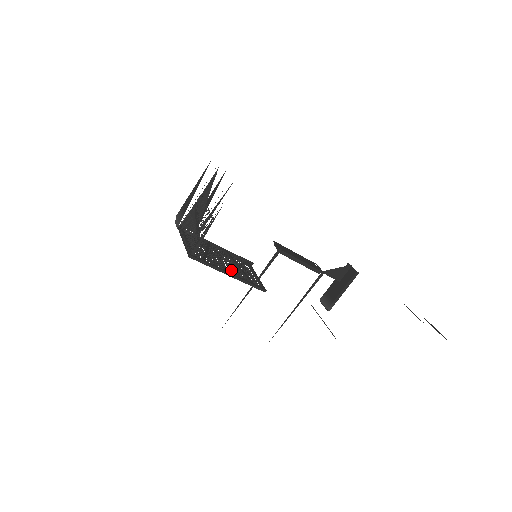
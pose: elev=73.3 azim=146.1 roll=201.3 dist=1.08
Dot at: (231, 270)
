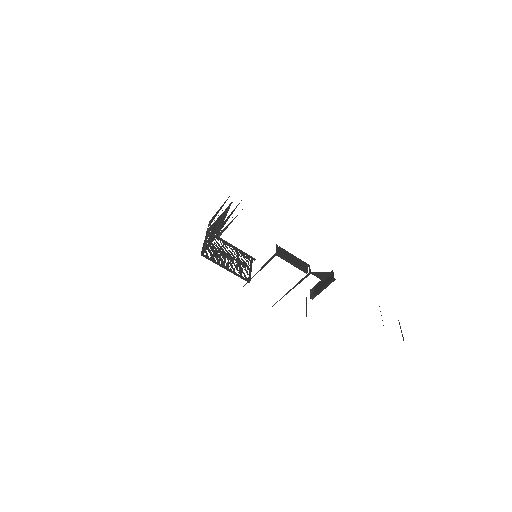
Dot at: (231, 265)
